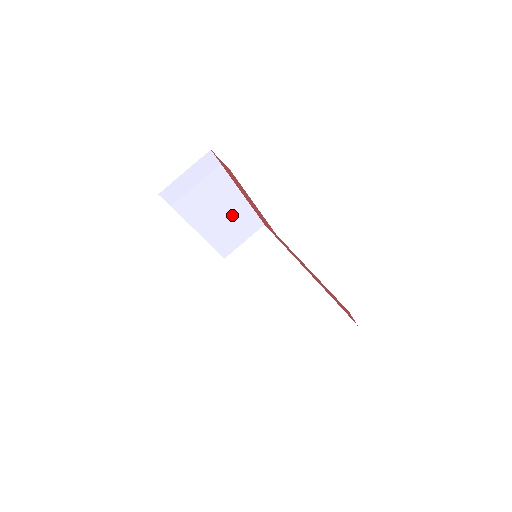
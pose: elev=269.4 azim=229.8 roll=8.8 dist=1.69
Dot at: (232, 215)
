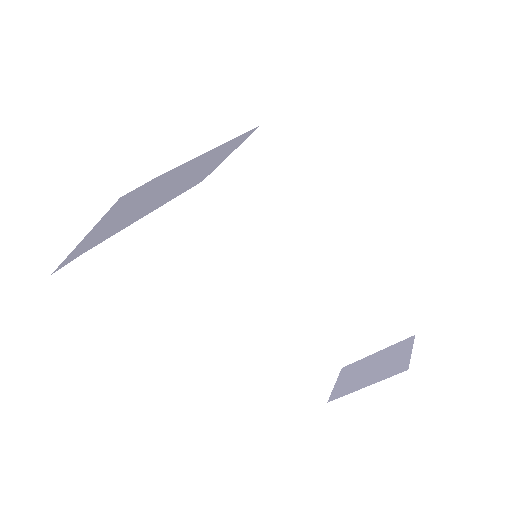
Dot at: (200, 167)
